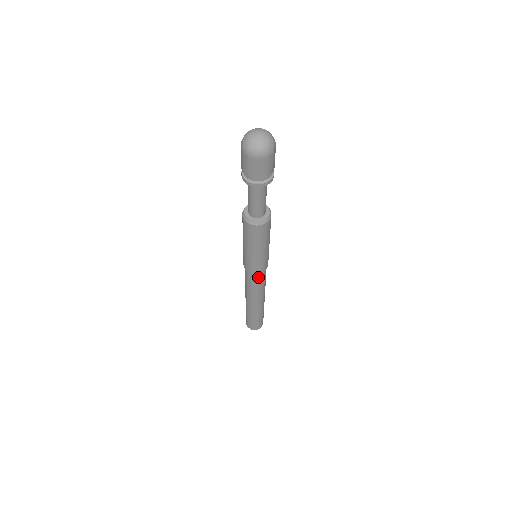
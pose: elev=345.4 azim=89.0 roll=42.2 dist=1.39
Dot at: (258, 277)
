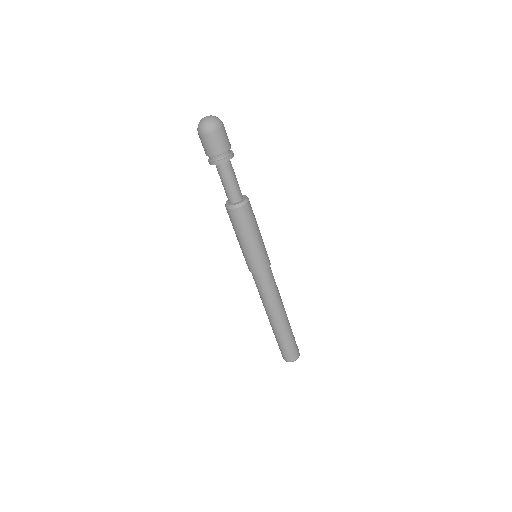
Dot at: (260, 279)
